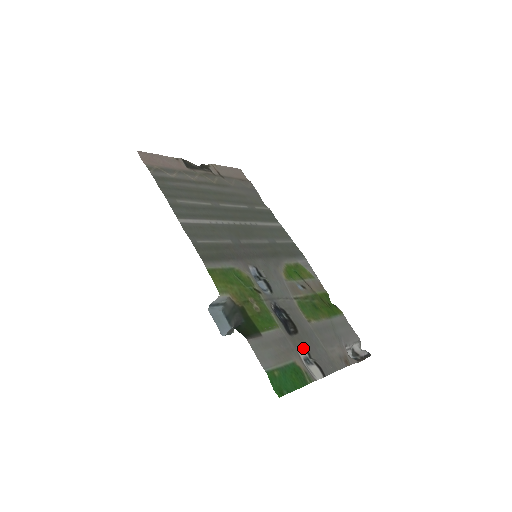
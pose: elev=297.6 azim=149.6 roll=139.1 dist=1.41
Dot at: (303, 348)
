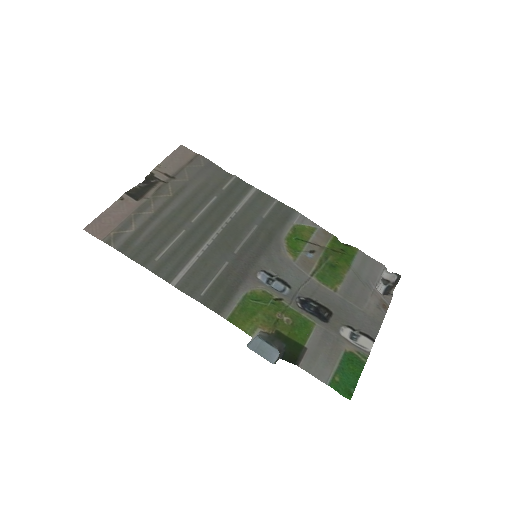
Dot at: (344, 326)
